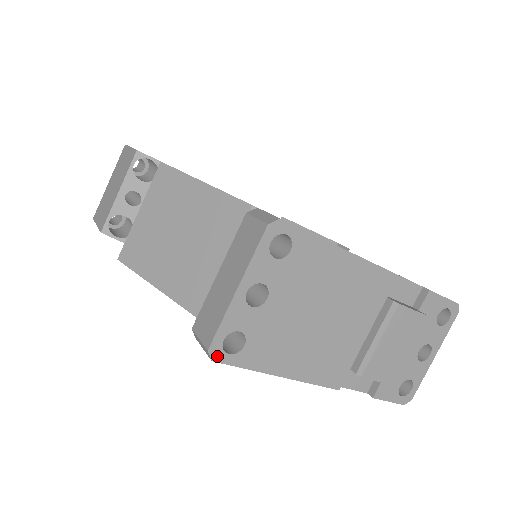
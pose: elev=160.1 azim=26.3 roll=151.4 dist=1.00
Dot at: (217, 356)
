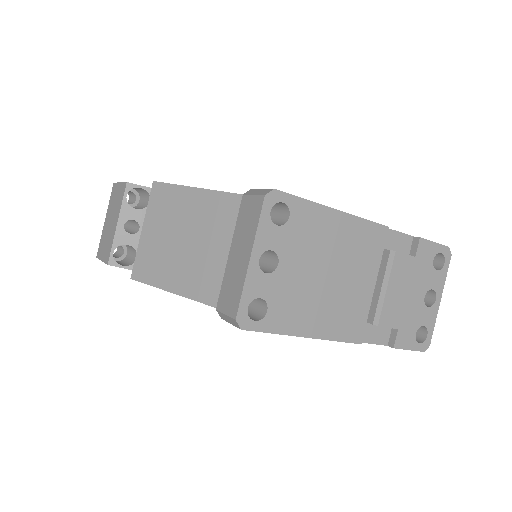
Dot at: (245, 324)
